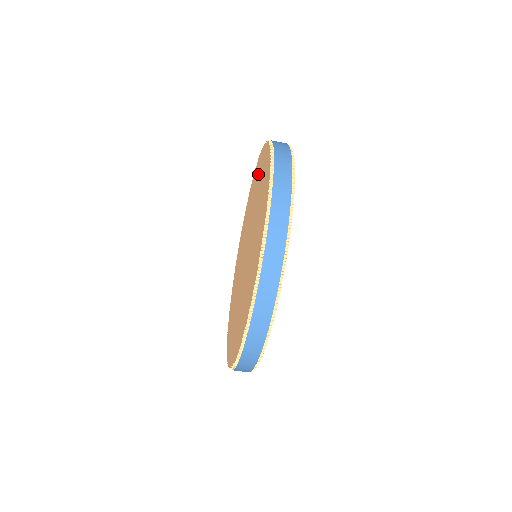
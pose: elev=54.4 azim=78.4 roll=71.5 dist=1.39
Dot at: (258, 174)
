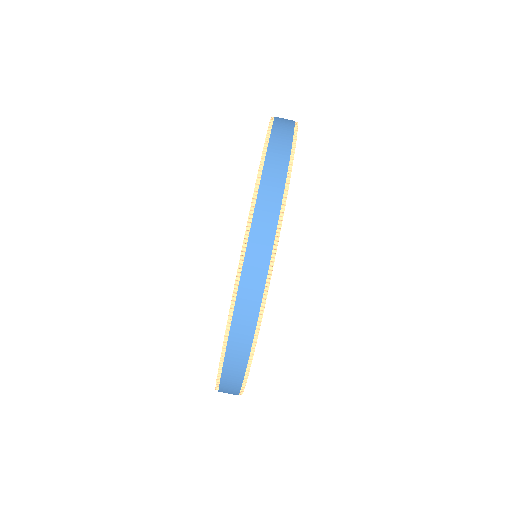
Dot at: occluded
